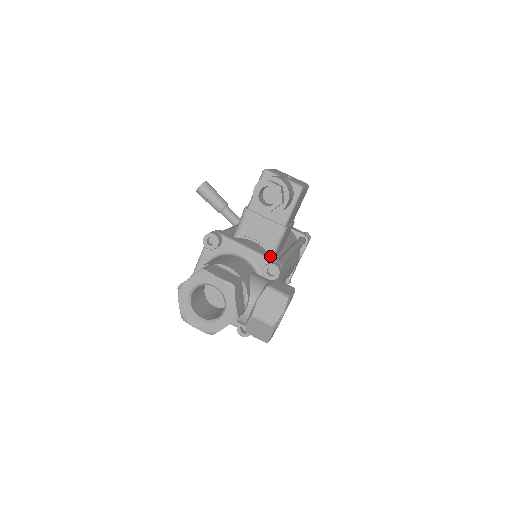
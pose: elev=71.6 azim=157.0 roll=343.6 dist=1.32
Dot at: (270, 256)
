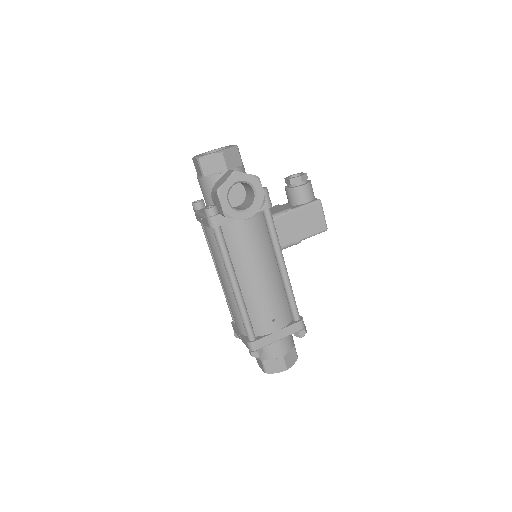
Dot at: occluded
